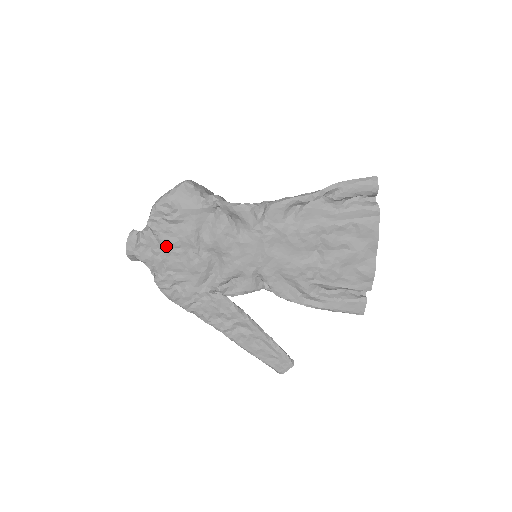
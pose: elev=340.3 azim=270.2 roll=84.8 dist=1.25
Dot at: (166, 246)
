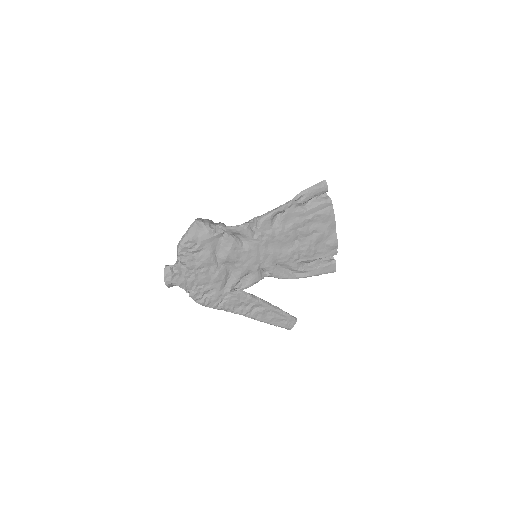
Dot at: (194, 270)
